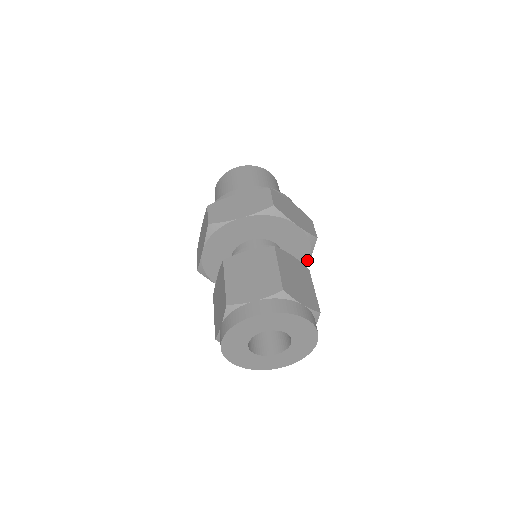
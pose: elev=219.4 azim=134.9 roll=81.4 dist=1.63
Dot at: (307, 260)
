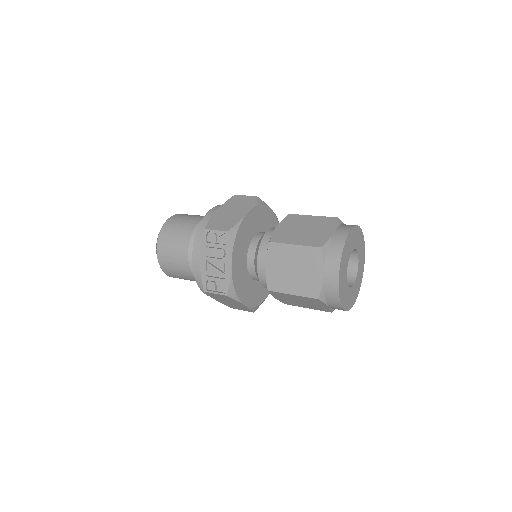
Dot at: occluded
